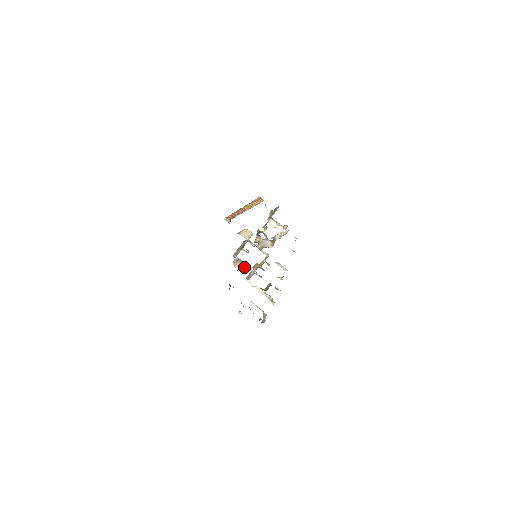
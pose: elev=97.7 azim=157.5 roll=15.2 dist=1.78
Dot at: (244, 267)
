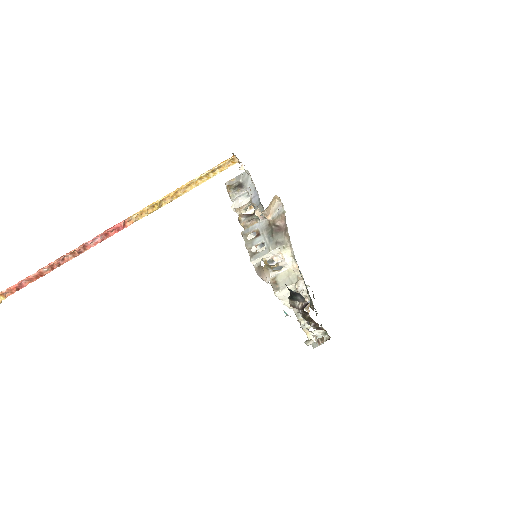
Dot at: (268, 273)
